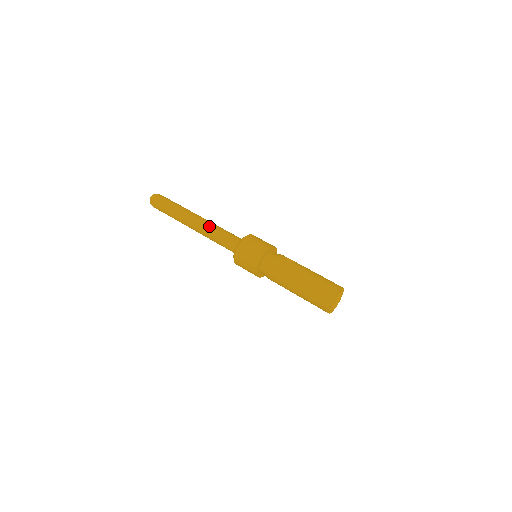
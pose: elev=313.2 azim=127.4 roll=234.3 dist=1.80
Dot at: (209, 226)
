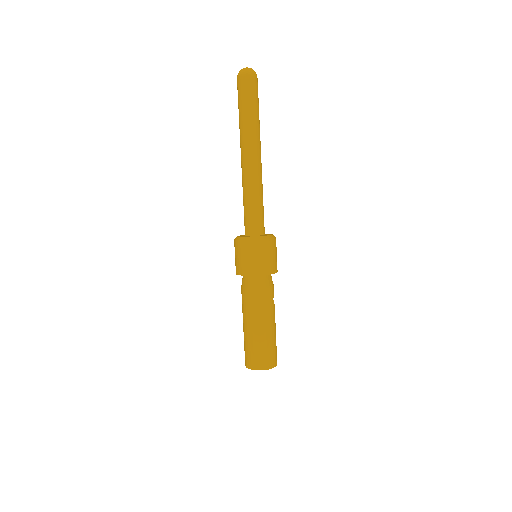
Dot at: (259, 181)
